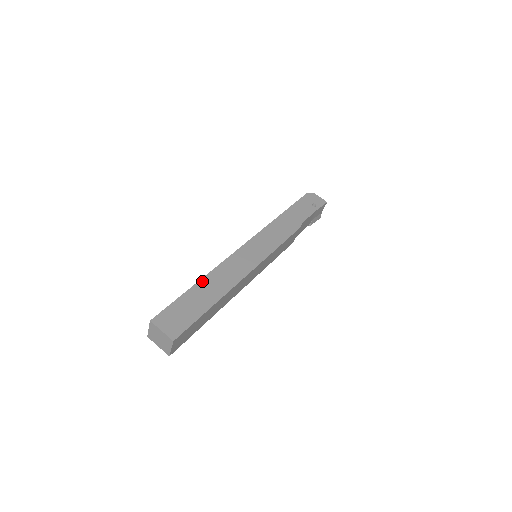
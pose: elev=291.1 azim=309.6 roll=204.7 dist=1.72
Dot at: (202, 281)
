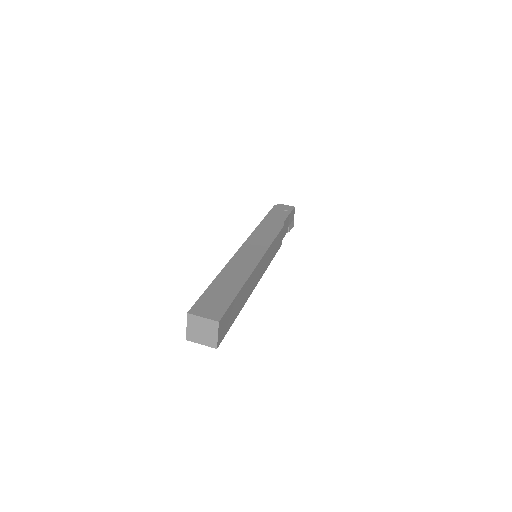
Dot at: (220, 276)
